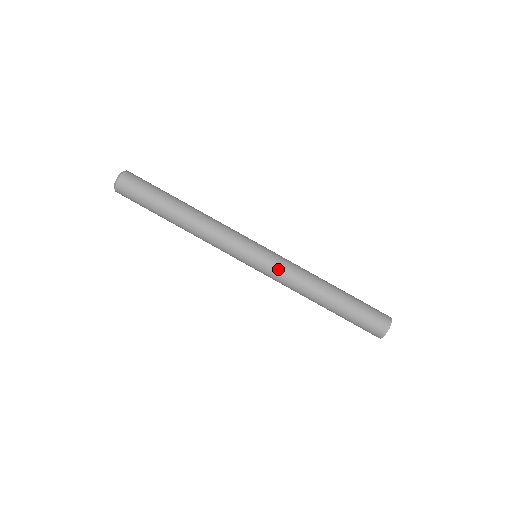
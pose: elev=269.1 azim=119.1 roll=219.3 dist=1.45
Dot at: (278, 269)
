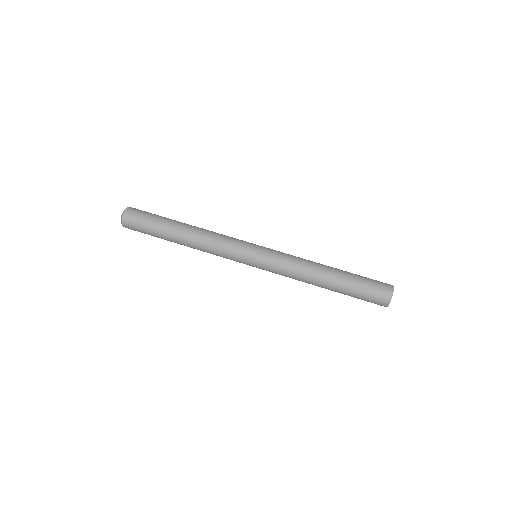
Dot at: (277, 264)
